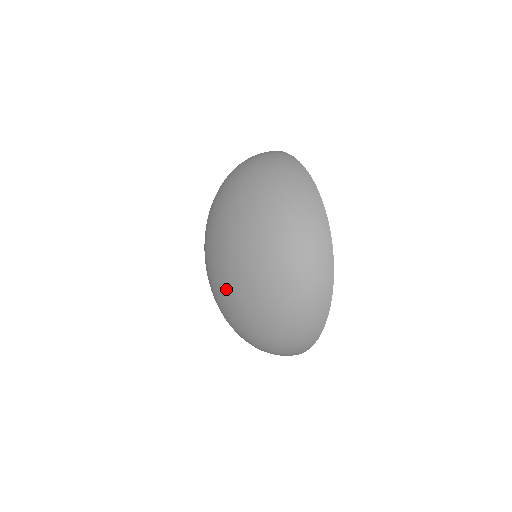
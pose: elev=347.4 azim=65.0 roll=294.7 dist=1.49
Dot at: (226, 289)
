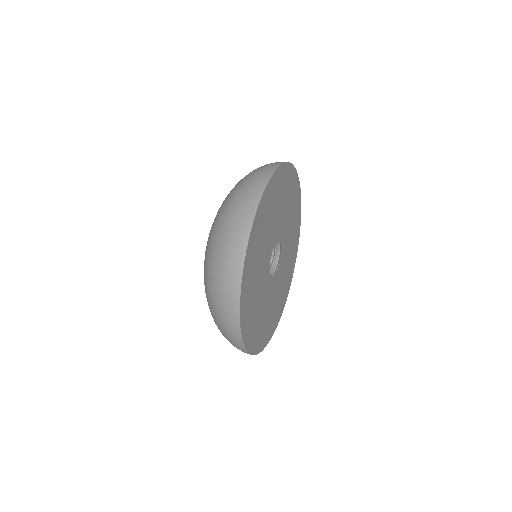
Dot at: occluded
